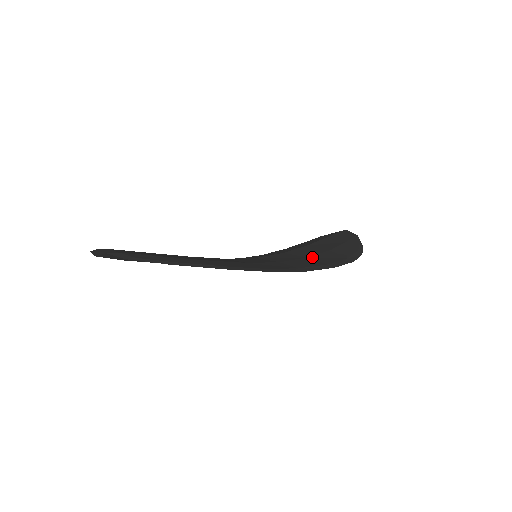
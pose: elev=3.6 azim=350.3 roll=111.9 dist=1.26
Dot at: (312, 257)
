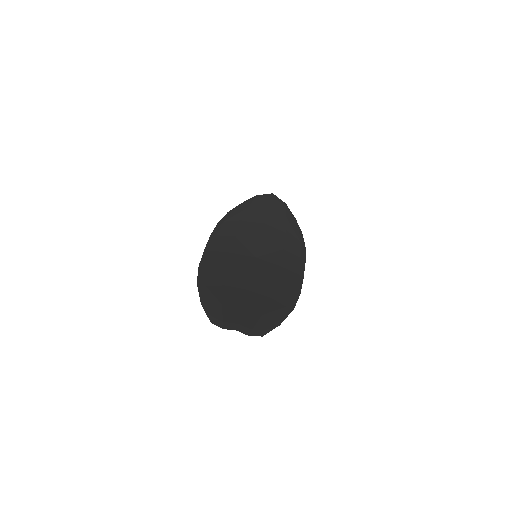
Dot at: (286, 248)
